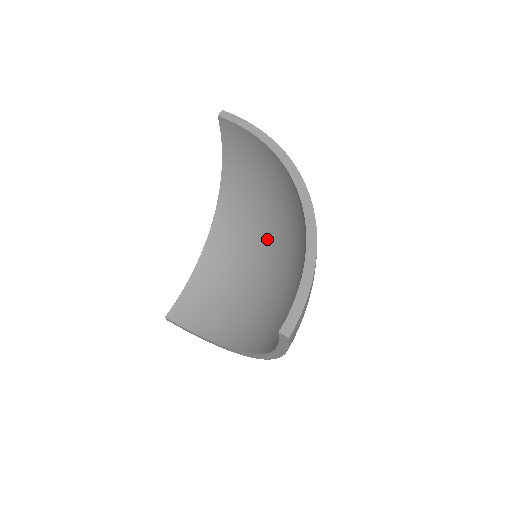
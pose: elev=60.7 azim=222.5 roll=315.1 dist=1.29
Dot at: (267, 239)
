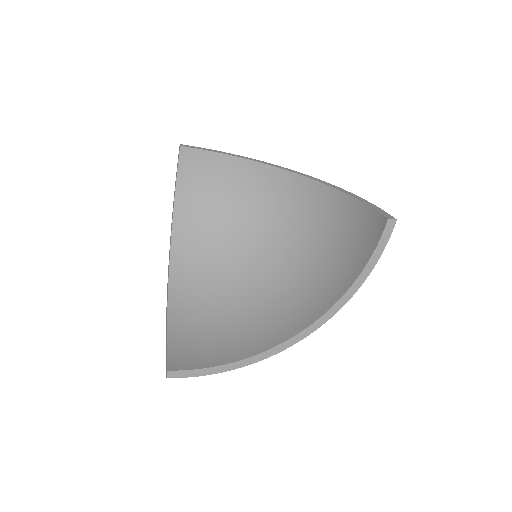
Dot at: (246, 252)
